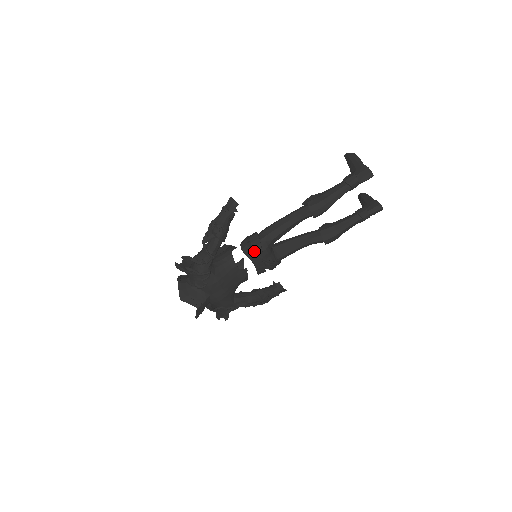
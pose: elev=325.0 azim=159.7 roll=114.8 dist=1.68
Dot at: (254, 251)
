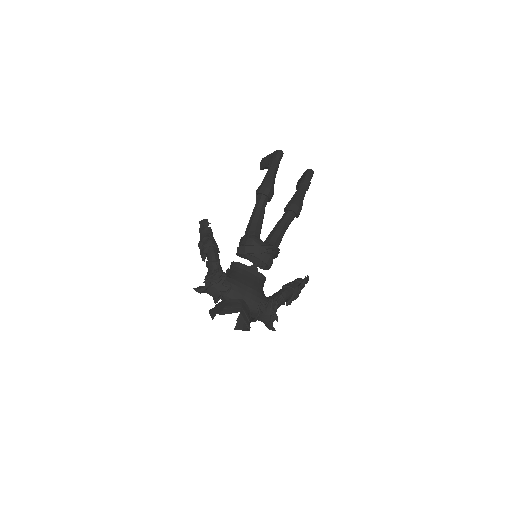
Dot at: (248, 245)
